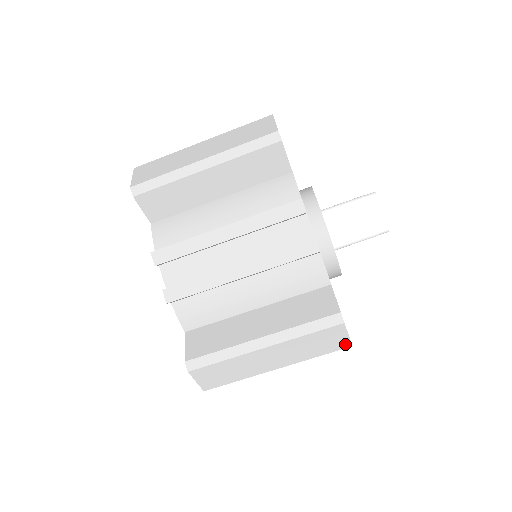
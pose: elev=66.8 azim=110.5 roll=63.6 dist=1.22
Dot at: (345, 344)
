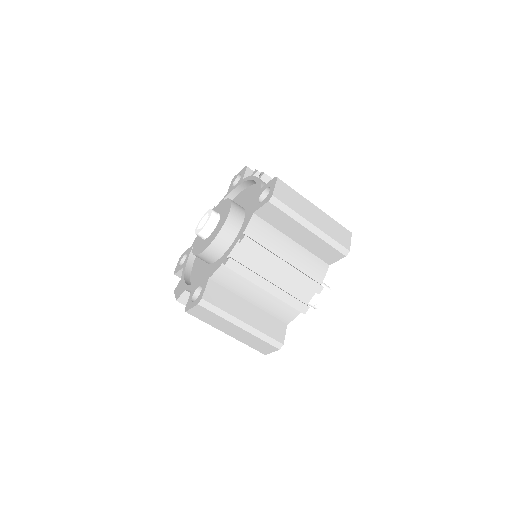
Dot at: (265, 352)
